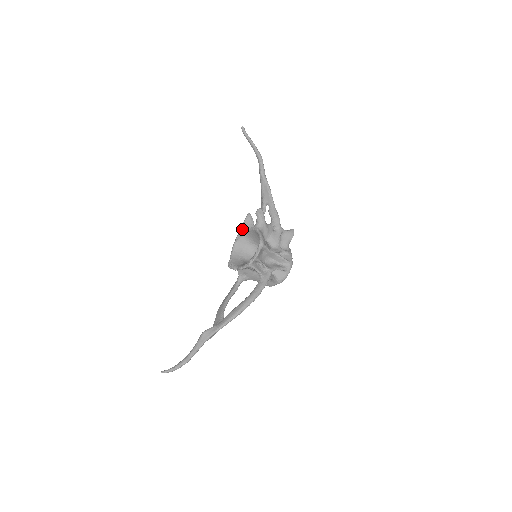
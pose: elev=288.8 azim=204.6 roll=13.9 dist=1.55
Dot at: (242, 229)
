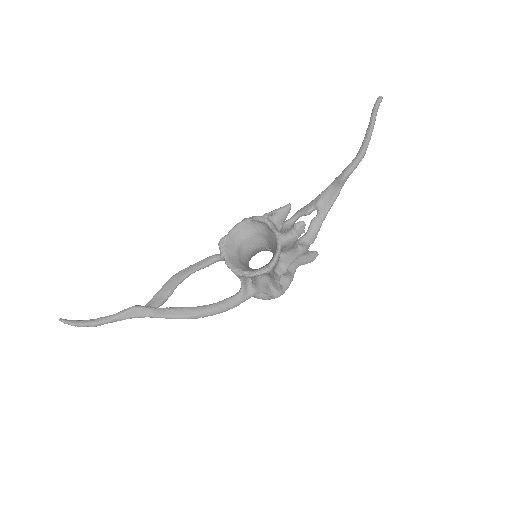
Dot at: (267, 218)
